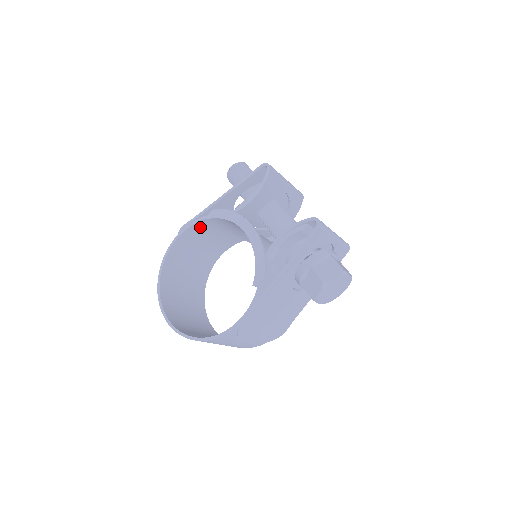
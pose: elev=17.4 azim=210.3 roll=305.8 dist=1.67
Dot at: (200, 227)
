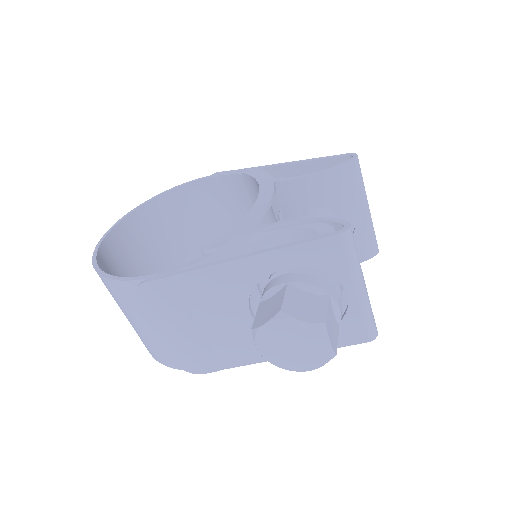
Dot at: (233, 187)
